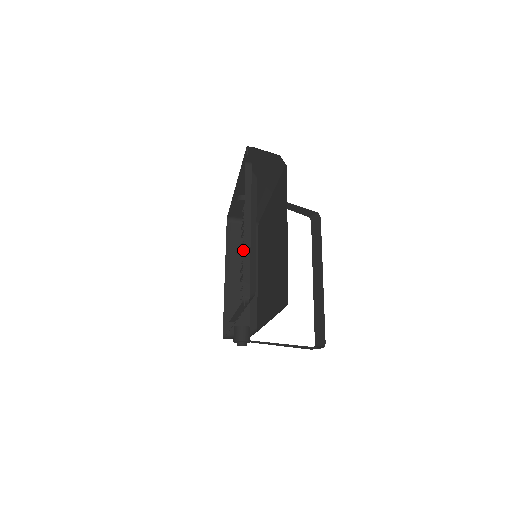
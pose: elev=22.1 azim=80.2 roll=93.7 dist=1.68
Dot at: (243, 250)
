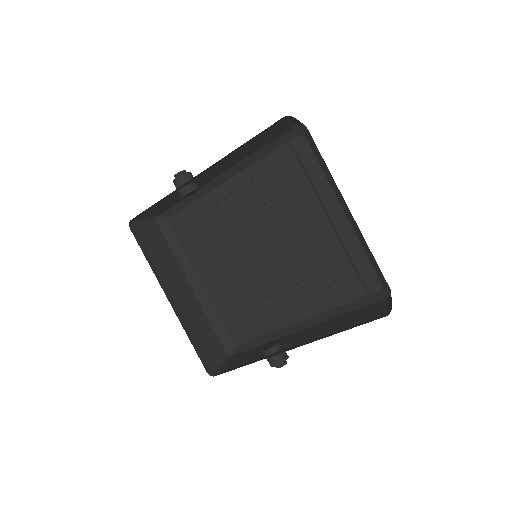
Dot at: occluded
